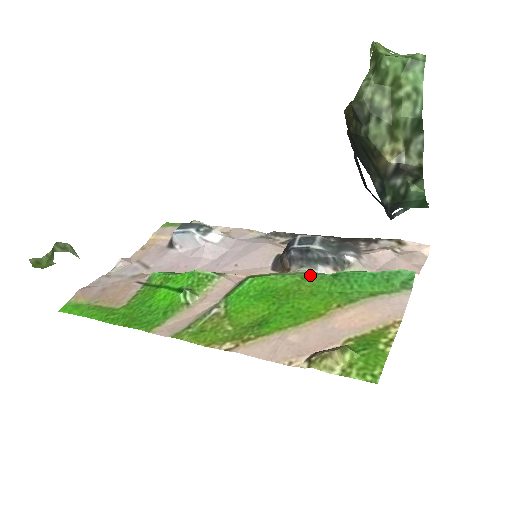
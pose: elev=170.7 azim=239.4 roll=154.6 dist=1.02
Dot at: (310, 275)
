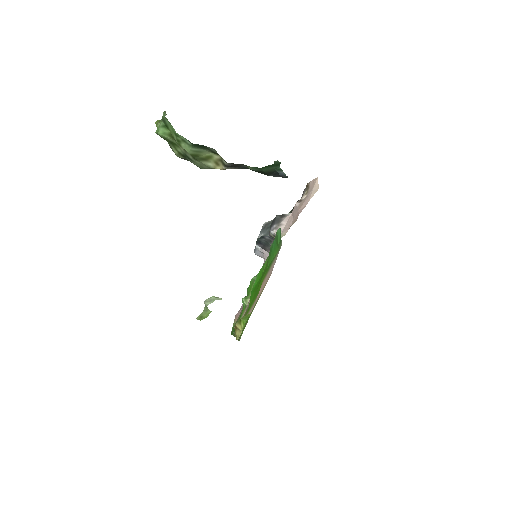
Dot at: occluded
